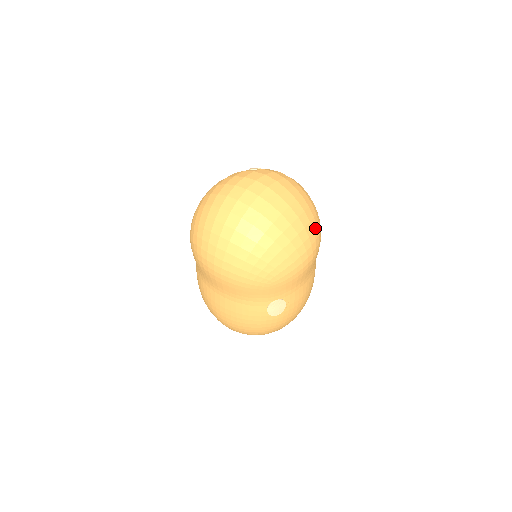
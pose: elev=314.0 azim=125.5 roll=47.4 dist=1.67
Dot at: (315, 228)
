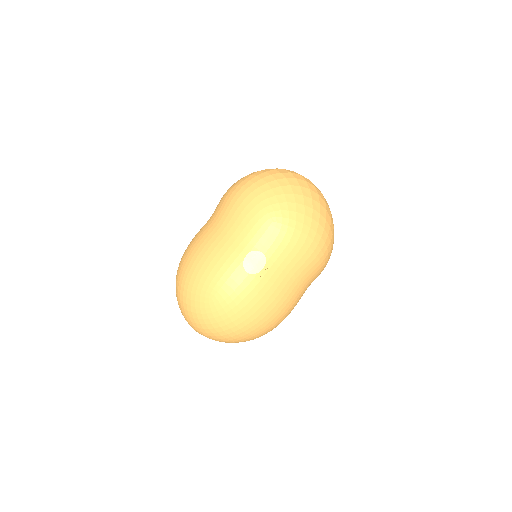
Dot at: (330, 238)
